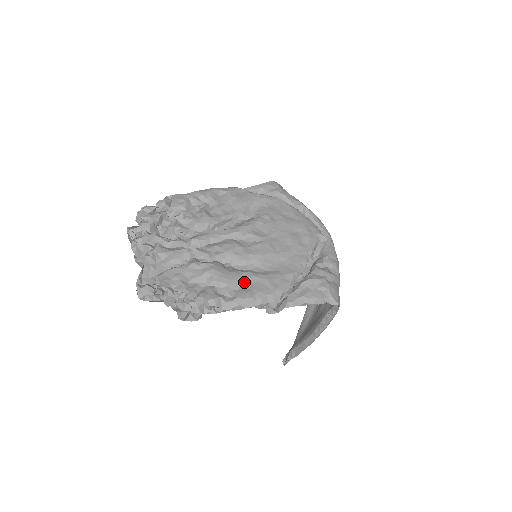
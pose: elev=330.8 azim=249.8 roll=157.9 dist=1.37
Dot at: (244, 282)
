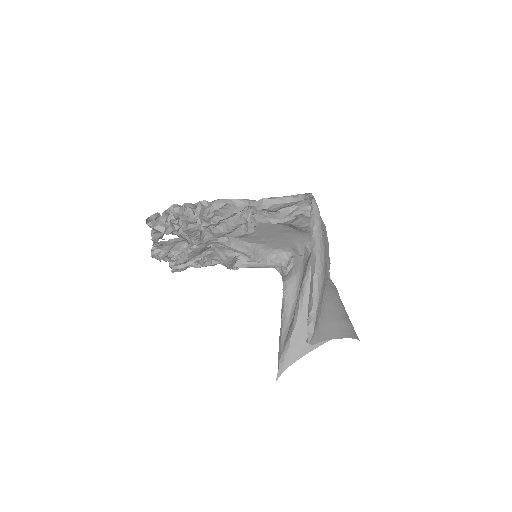
Dot at: occluded
